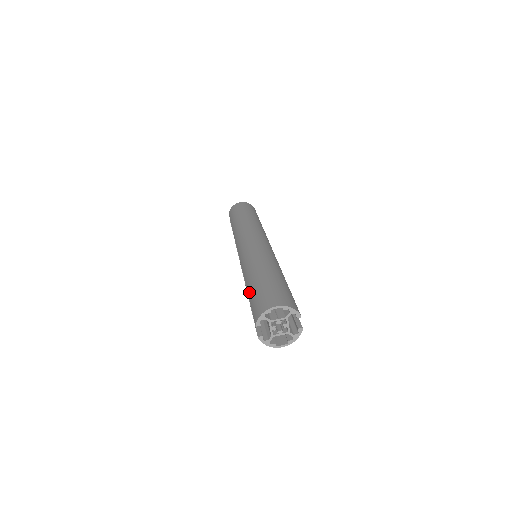
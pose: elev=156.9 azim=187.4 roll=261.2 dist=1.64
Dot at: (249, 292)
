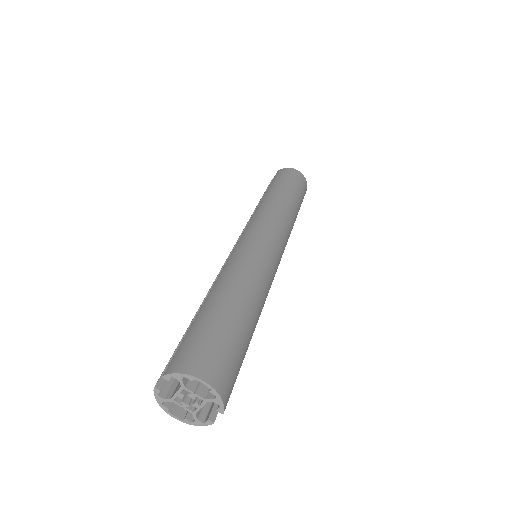
Dot at: (201, 312)
